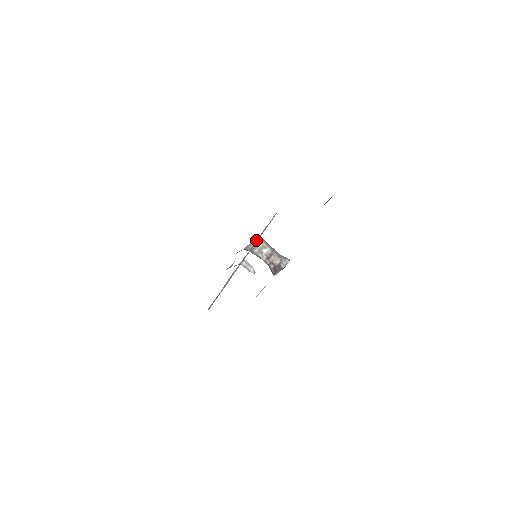
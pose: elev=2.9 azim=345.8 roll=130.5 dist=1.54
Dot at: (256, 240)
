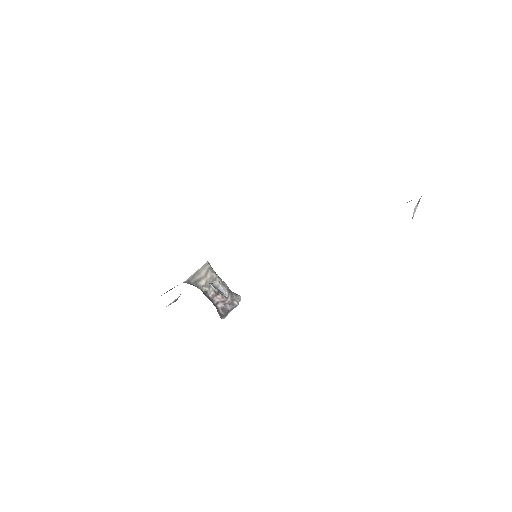
Dot at: (204, 267)
